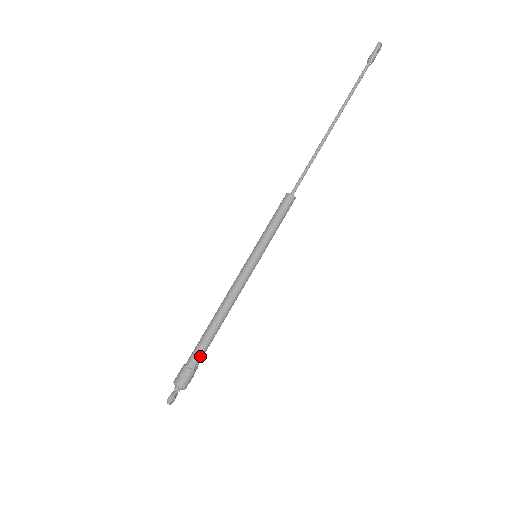
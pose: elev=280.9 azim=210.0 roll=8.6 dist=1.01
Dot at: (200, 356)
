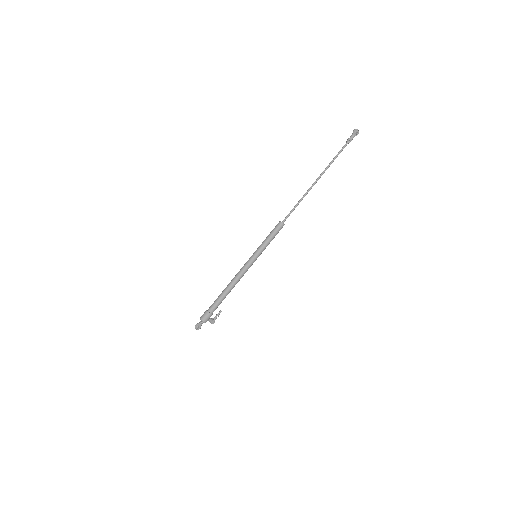
Dot at: (214, 306)
